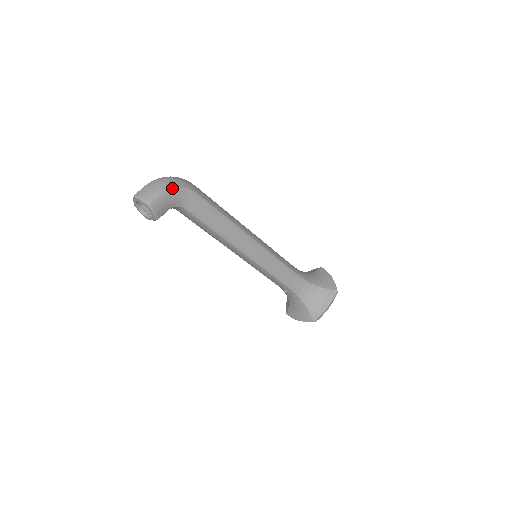
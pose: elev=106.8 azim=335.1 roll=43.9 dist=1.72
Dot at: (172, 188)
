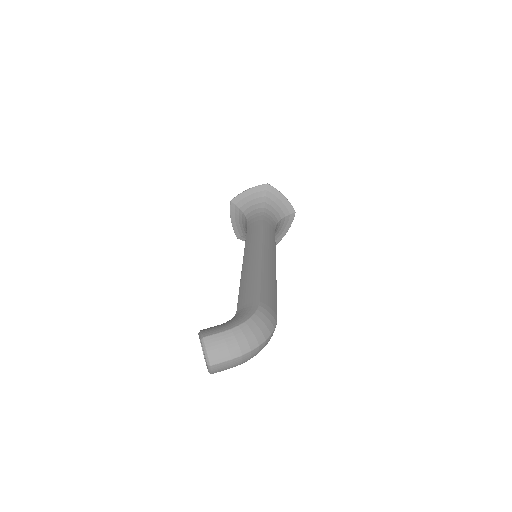
Dot at: occluded
